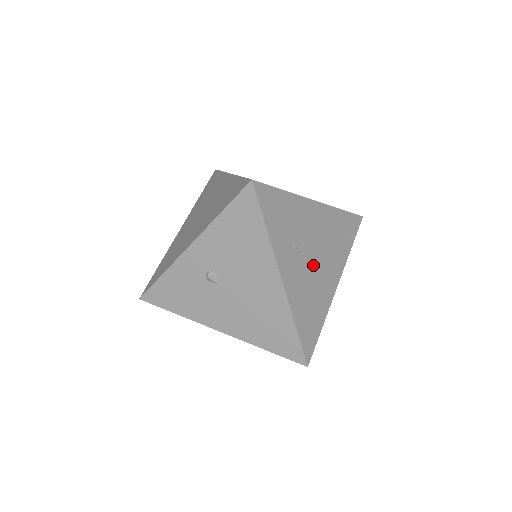
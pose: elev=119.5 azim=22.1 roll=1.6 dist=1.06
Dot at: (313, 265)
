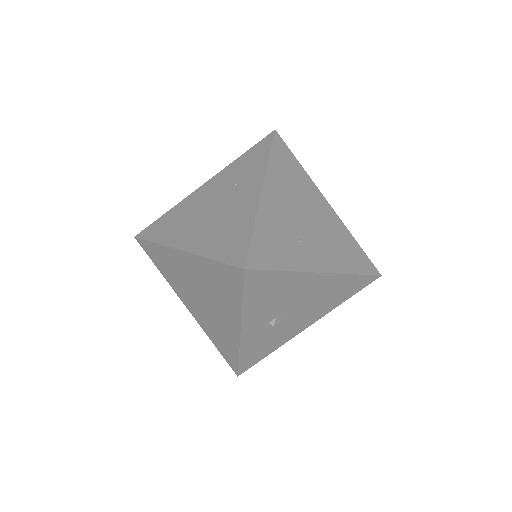
Dot at: (313, 226)
